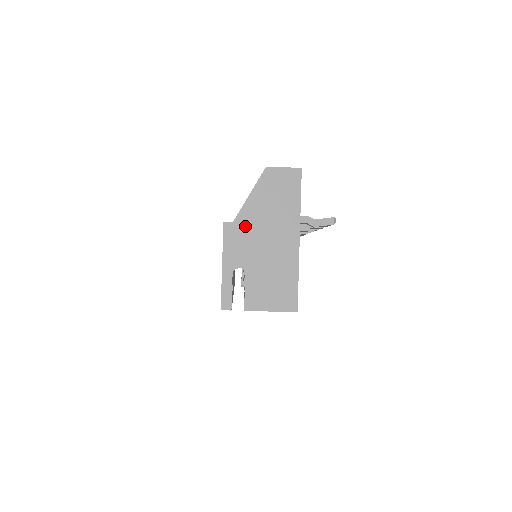
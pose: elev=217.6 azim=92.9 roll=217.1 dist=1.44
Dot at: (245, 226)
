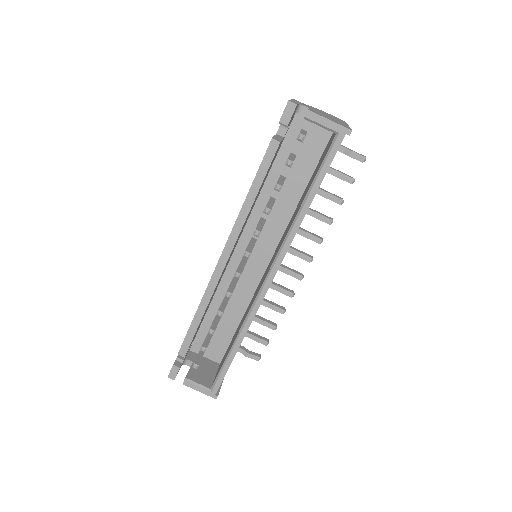
Dot at: (309, 106)
